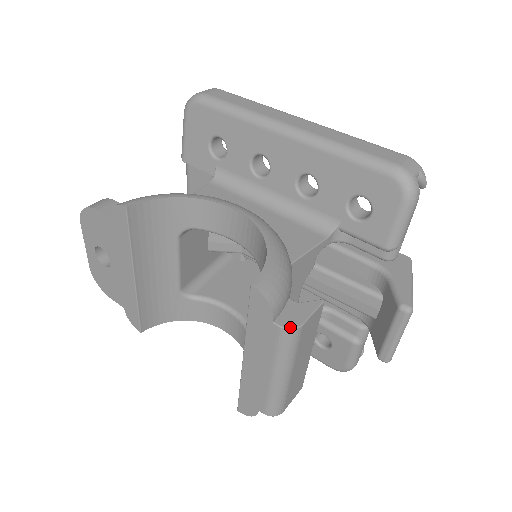
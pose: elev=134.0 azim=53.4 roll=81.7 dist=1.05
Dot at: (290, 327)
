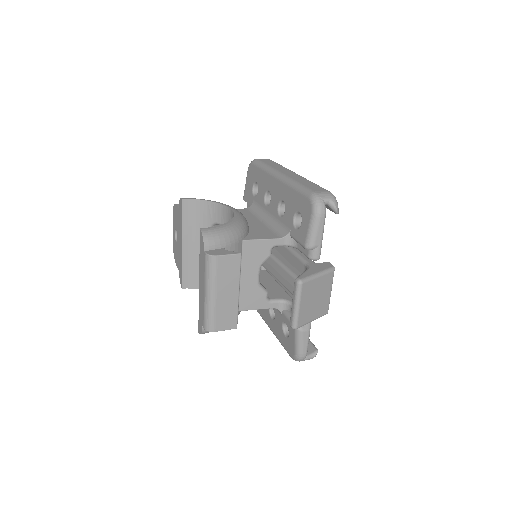
Dot at: (210, 254)
